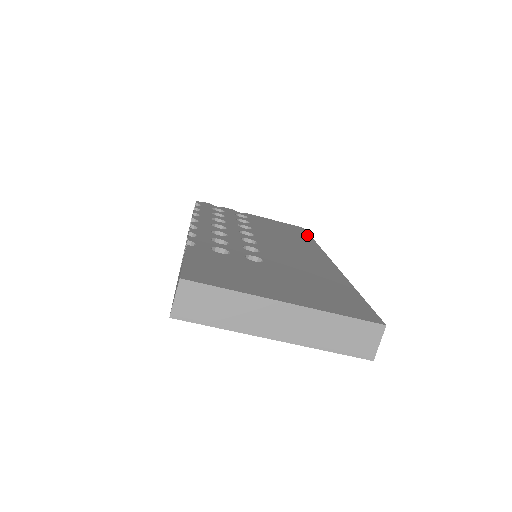
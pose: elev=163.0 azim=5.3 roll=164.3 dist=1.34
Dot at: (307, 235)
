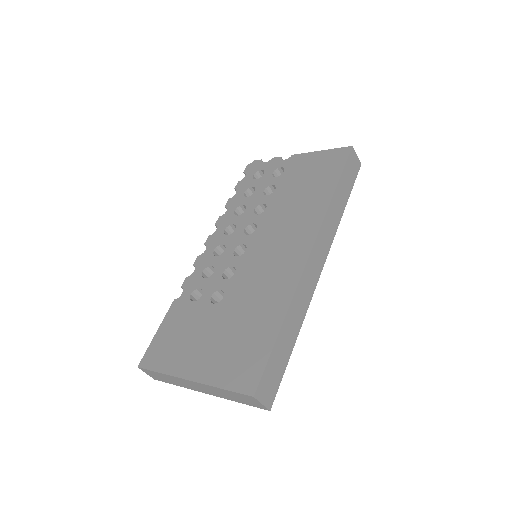
Dot at: (336, 175)
